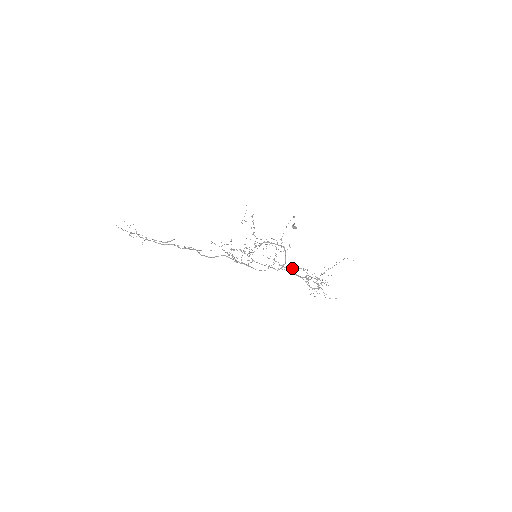
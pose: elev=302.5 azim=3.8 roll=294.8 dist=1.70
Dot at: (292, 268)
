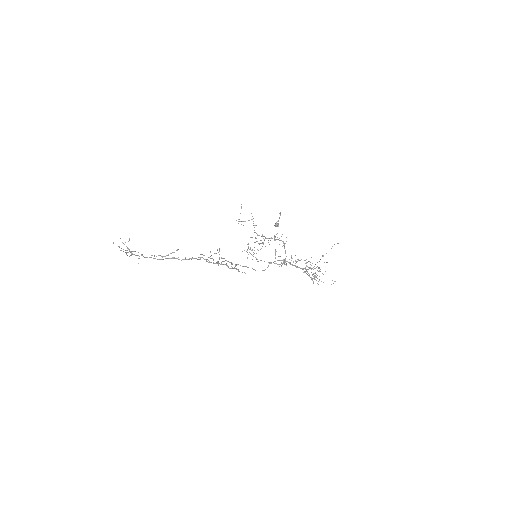
Dot at: occluded
